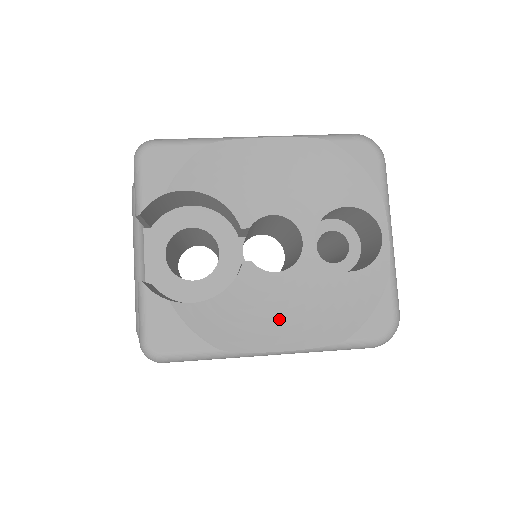
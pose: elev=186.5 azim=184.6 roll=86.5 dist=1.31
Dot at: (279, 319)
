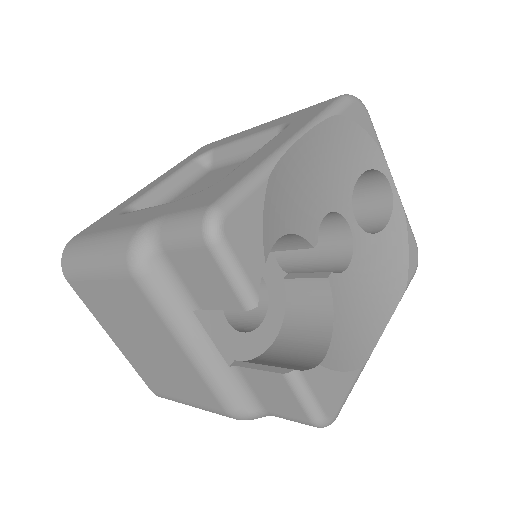
Dot at: (369, 305)
